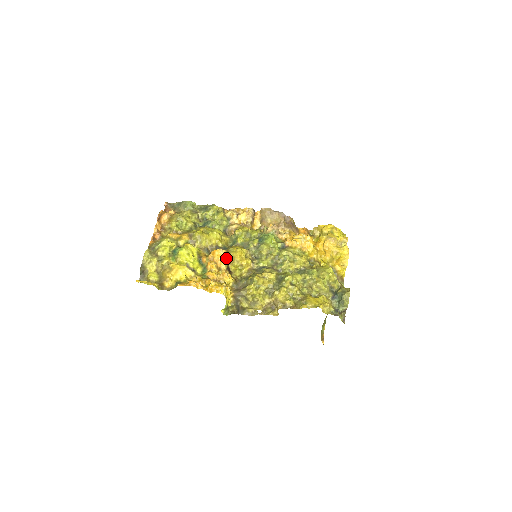
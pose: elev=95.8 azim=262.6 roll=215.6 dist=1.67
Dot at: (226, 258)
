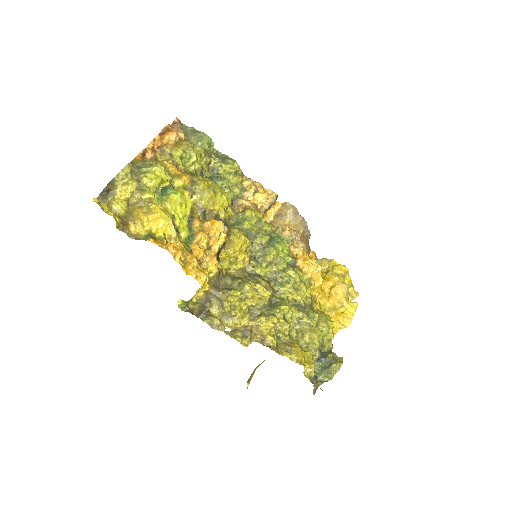
Dot at: (224, 238)
